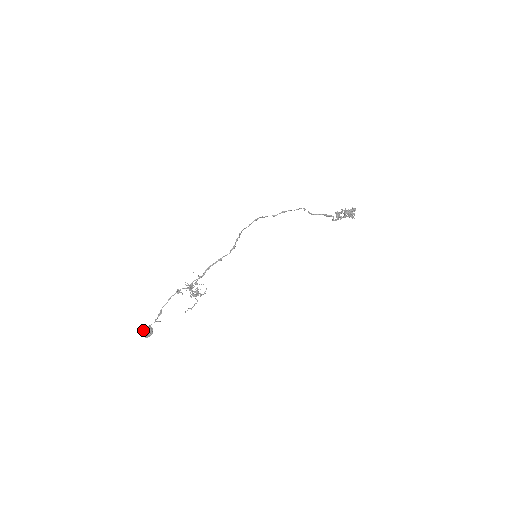
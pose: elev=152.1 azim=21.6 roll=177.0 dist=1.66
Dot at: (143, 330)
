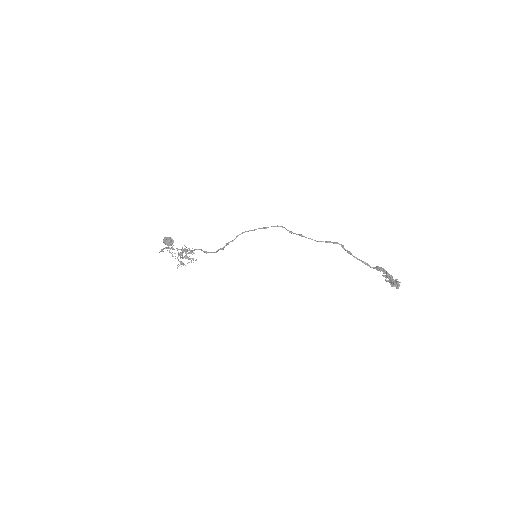
Dot at: (164, 241)
